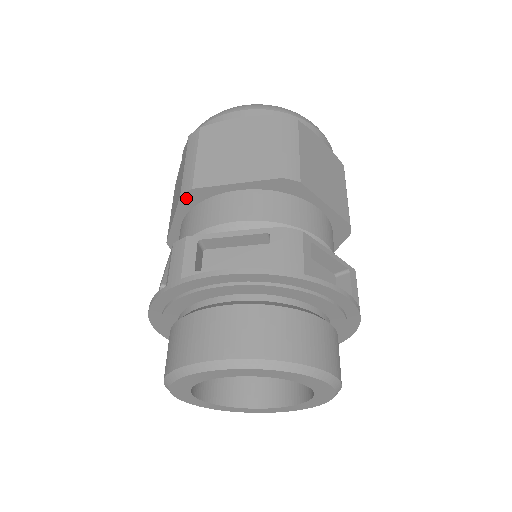
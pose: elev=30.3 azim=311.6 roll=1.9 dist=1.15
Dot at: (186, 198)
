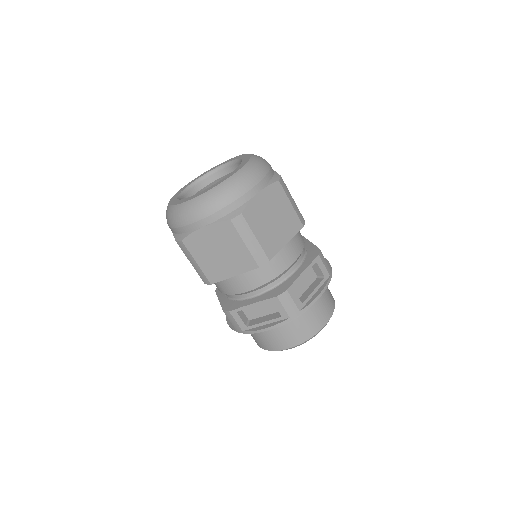
Dot at: occluded
